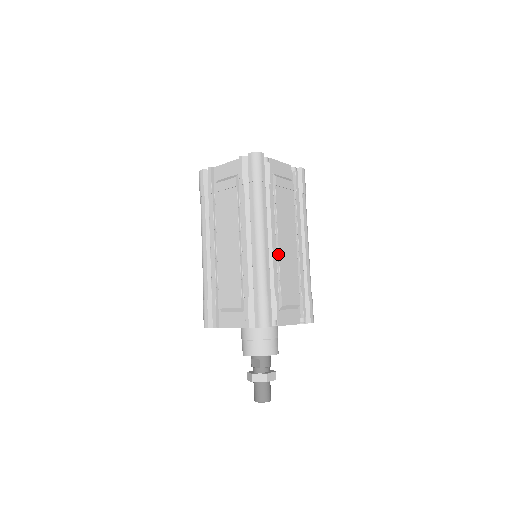
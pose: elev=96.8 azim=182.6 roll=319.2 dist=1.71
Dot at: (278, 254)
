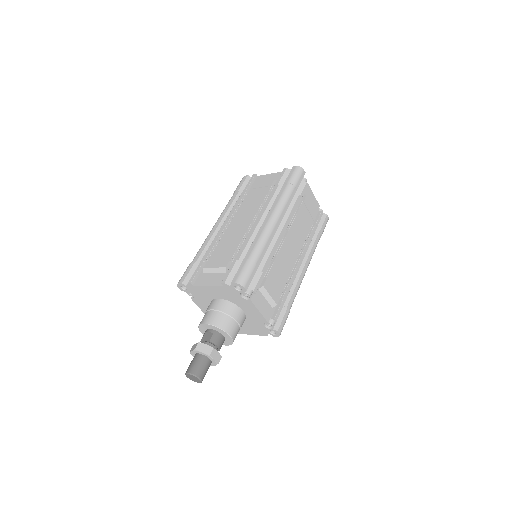
Dot at: (280, 247)
